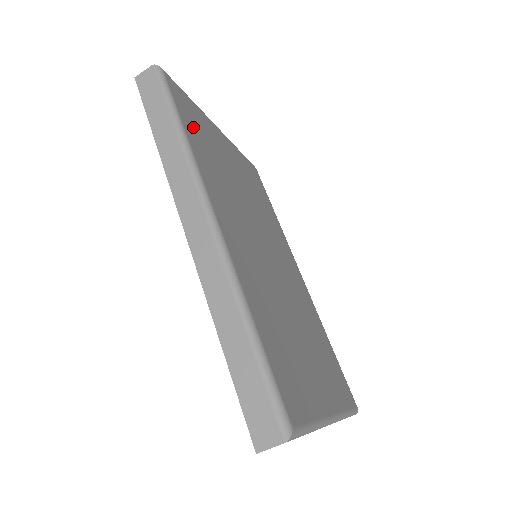
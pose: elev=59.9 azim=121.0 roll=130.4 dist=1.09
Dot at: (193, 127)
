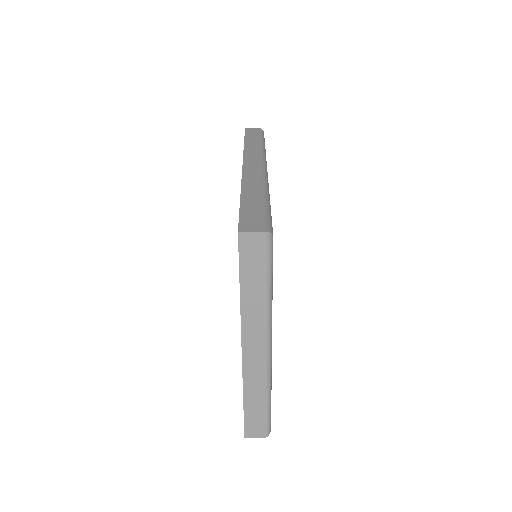
Dot at: occluded
